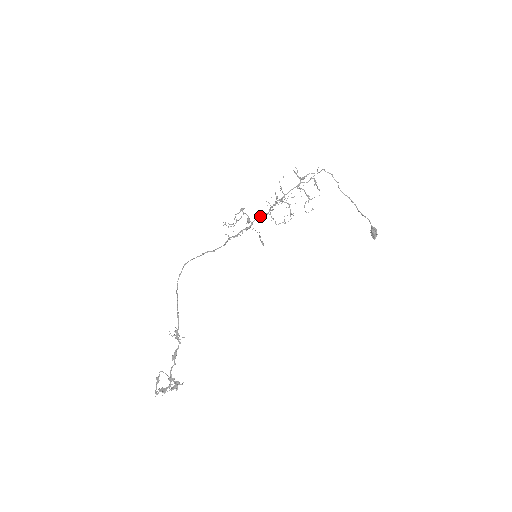
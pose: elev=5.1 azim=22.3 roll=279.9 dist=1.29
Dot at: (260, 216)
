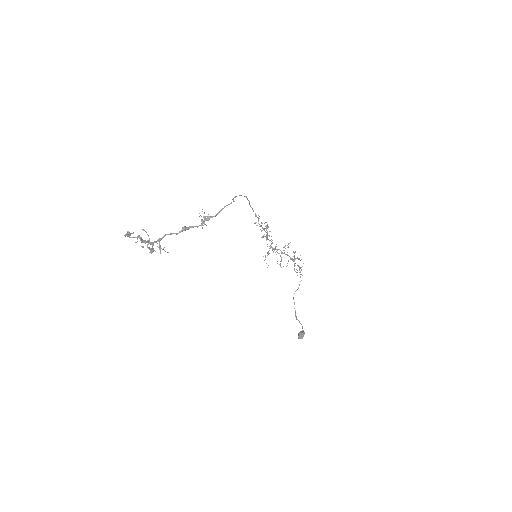
Dot at: occluded
